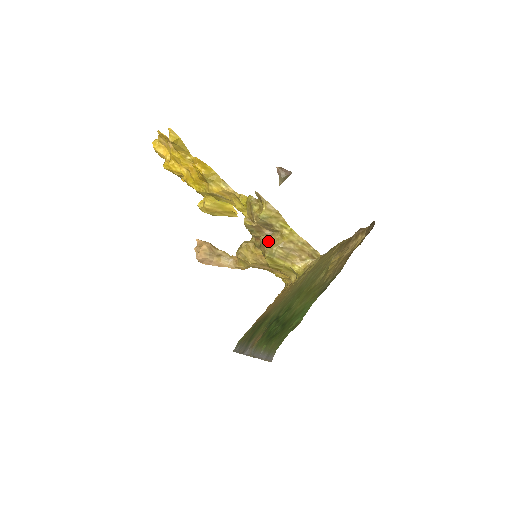
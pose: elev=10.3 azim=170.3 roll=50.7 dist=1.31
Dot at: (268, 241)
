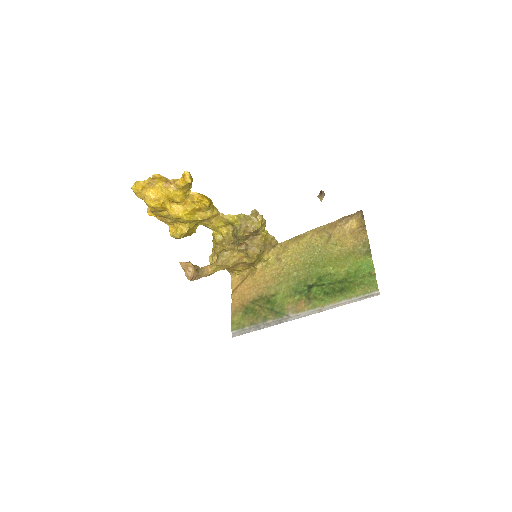
Dot at: (254, 244)
